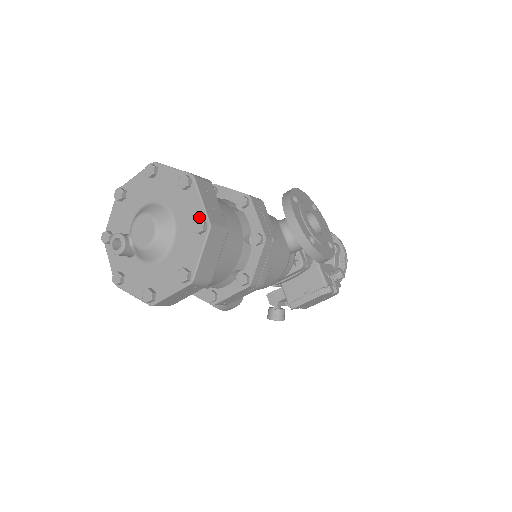
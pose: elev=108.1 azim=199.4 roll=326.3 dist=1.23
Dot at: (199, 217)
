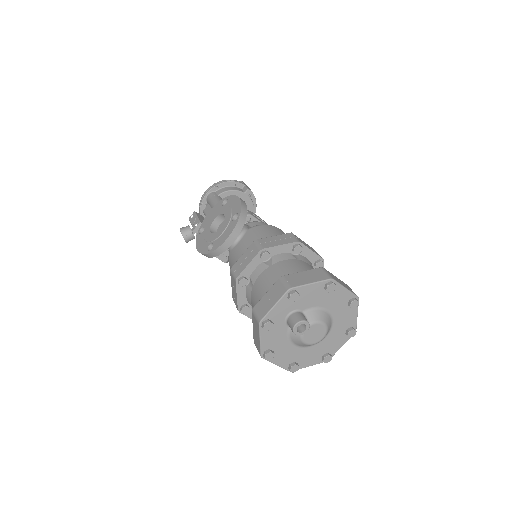
Dot at: (332, 352)
